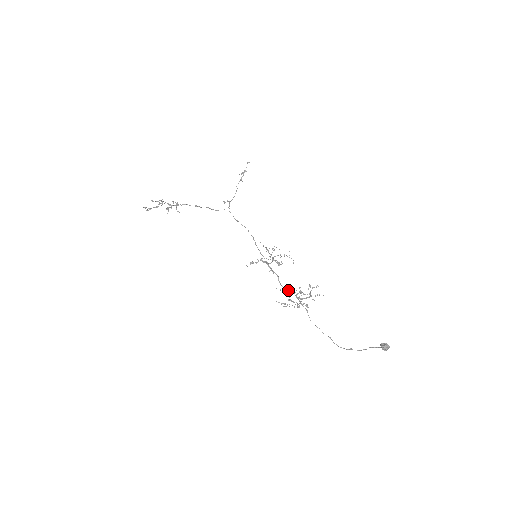
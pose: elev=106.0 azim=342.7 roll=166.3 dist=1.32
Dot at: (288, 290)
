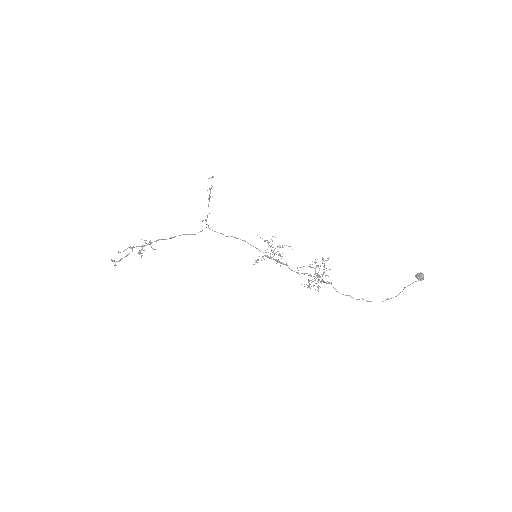
Dot at: (302, 273)
